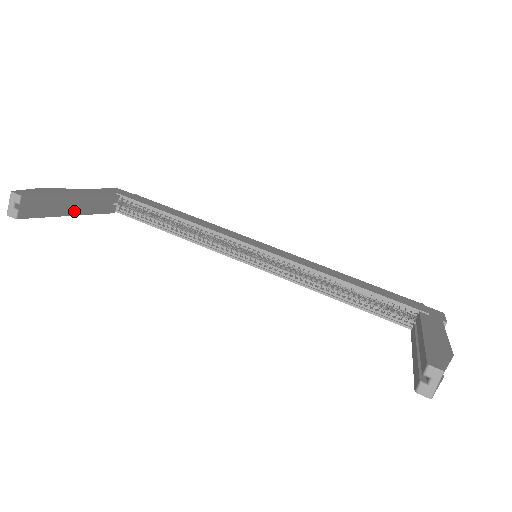
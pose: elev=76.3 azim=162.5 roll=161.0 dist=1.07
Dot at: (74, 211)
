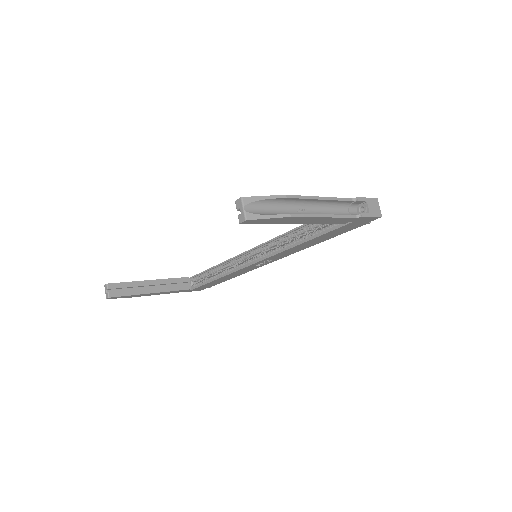
Dot at: (152, 290)
